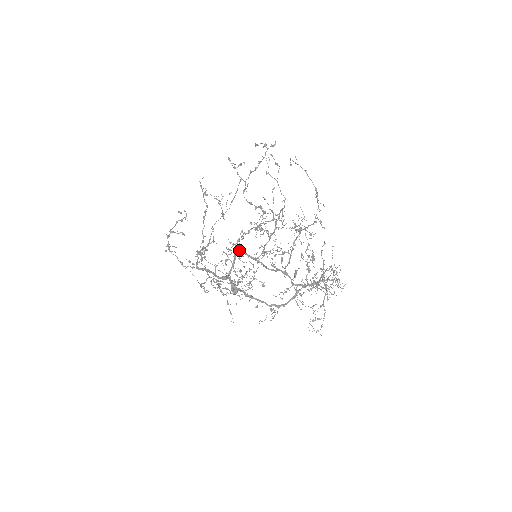
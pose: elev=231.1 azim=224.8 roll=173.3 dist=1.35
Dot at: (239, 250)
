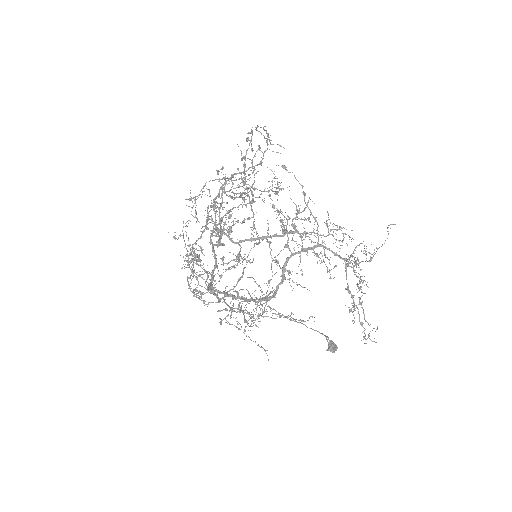
Dot at: occluded
